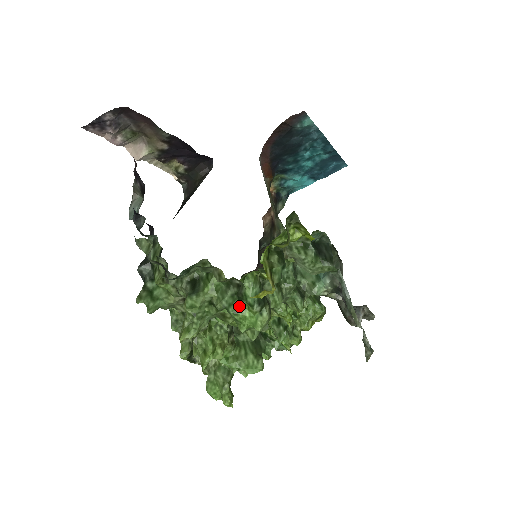
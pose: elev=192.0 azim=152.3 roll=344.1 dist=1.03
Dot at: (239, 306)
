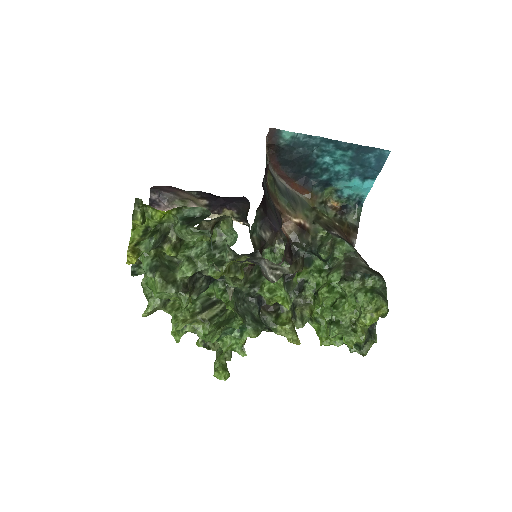
Dot at: (148, 278)
